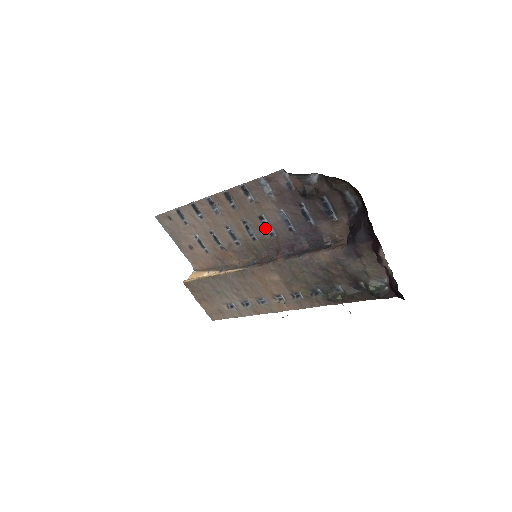
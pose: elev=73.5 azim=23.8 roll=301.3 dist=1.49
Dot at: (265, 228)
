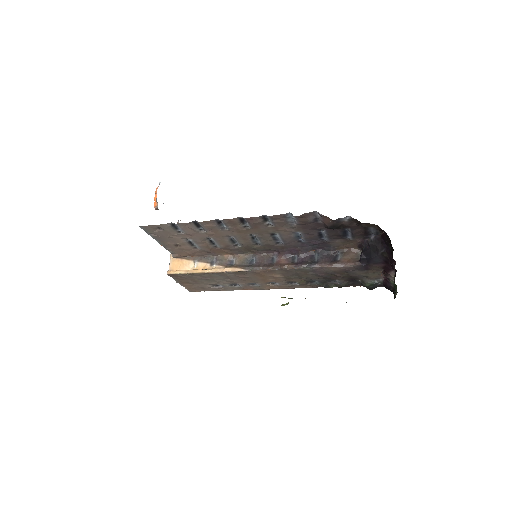
Dot at: (273, 239)
